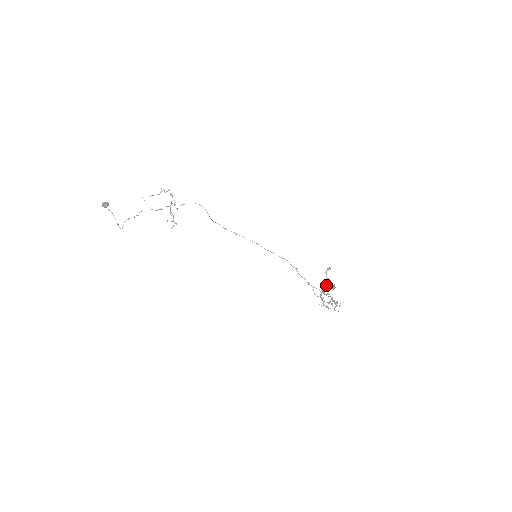
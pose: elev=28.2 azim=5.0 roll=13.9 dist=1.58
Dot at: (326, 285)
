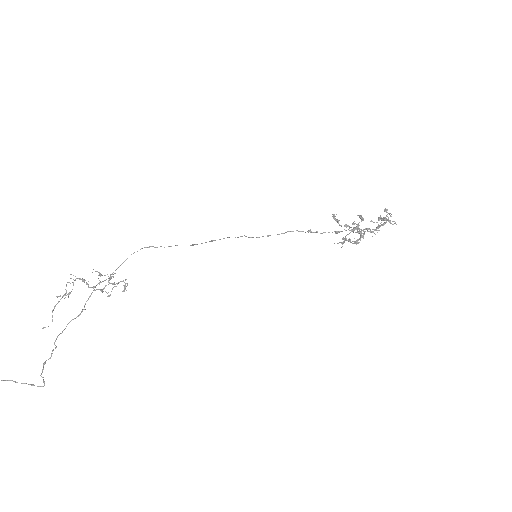
Dot at: (348, 239)
